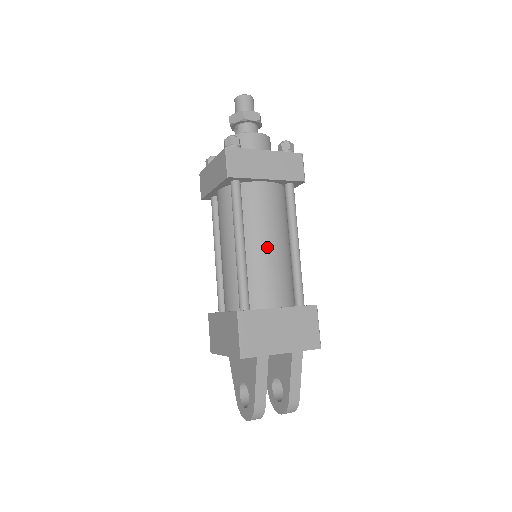
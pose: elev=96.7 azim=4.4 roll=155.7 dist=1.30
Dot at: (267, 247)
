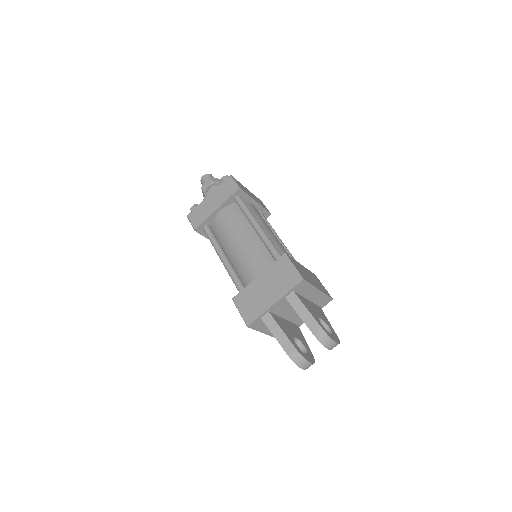
Dot at: (237, 247)
